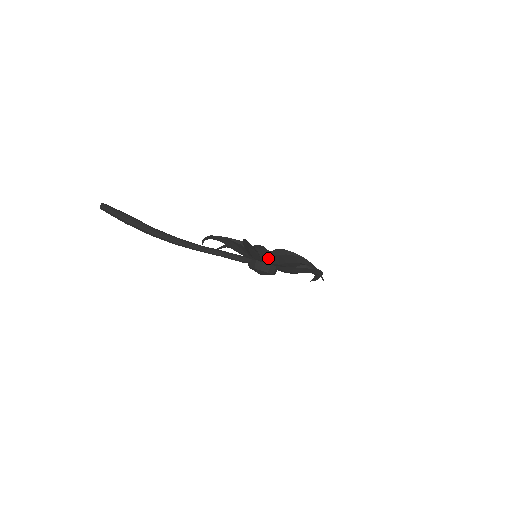
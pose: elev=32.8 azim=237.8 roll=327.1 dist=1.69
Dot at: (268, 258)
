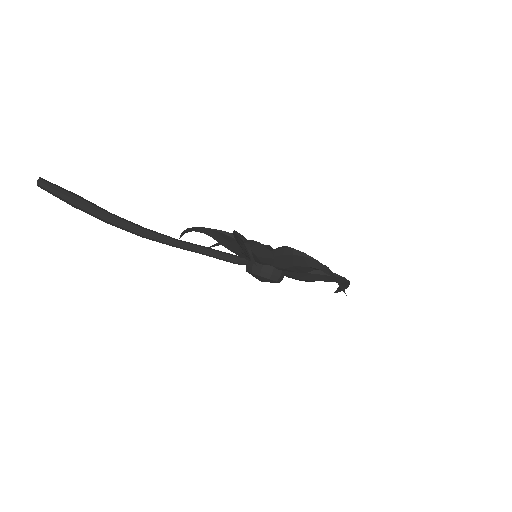
Dot at: (268, 259)
